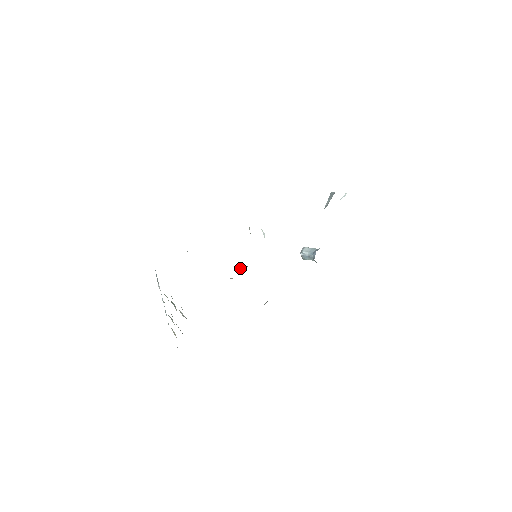
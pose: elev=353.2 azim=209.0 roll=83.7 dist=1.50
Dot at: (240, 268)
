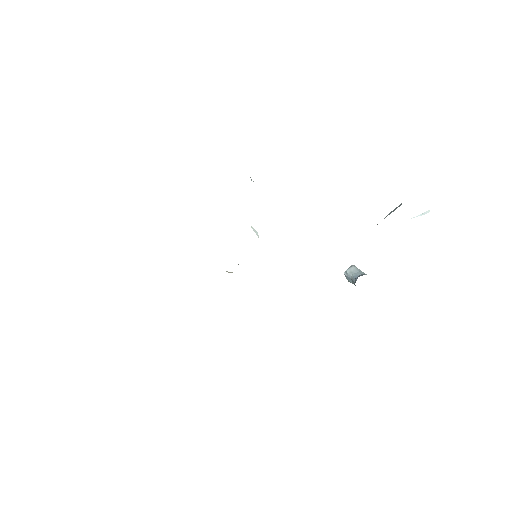
Dot at: occluded
